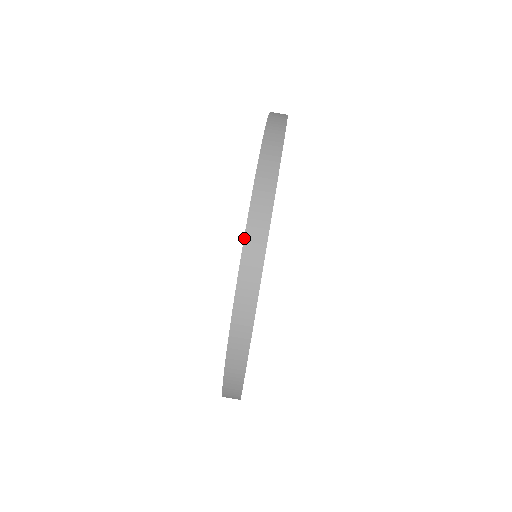
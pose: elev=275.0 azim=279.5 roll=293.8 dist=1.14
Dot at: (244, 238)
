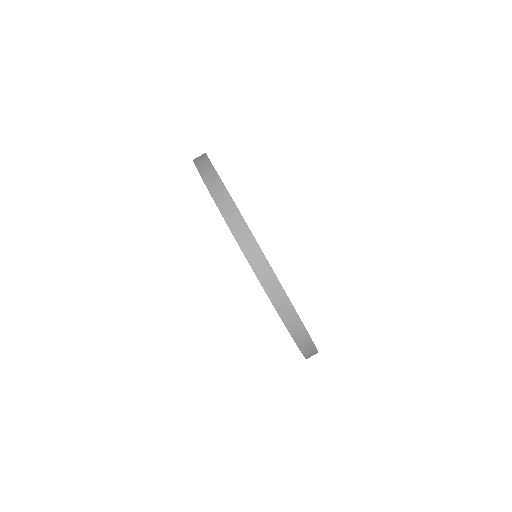
Dot at: (300, 350)
